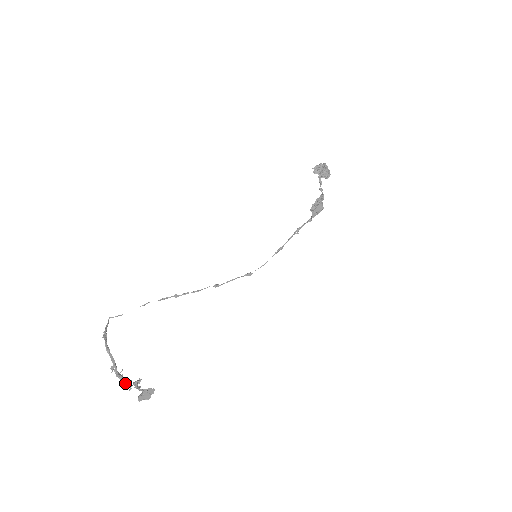
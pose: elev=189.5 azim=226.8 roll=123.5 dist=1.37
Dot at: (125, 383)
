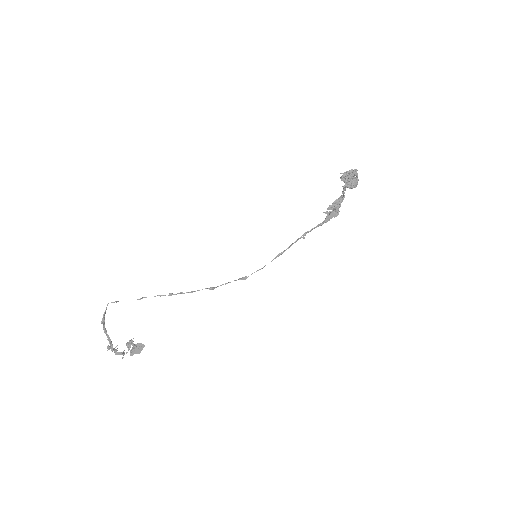
Dot at: (119, 354)
